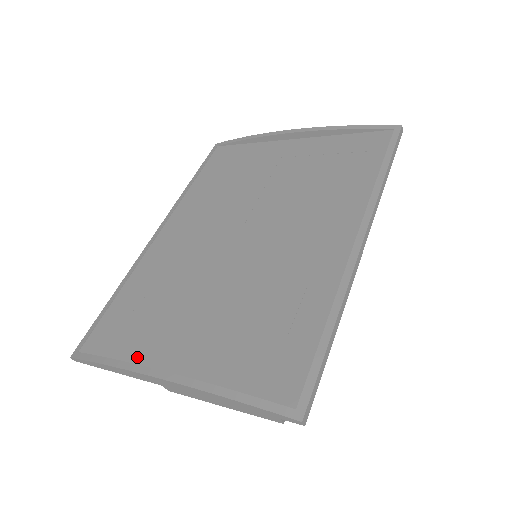
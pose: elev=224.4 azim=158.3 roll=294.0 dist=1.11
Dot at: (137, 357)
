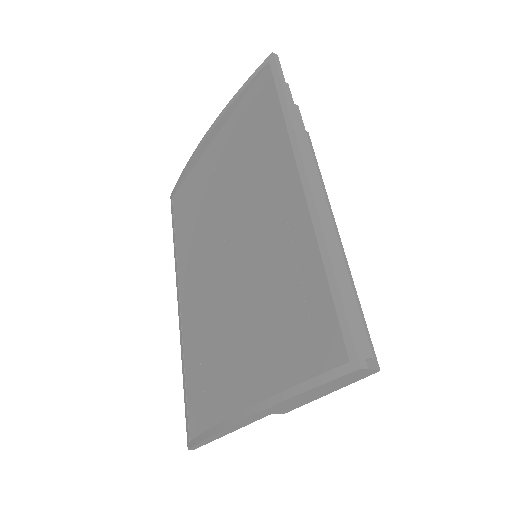
Dot at: (225, 413)
